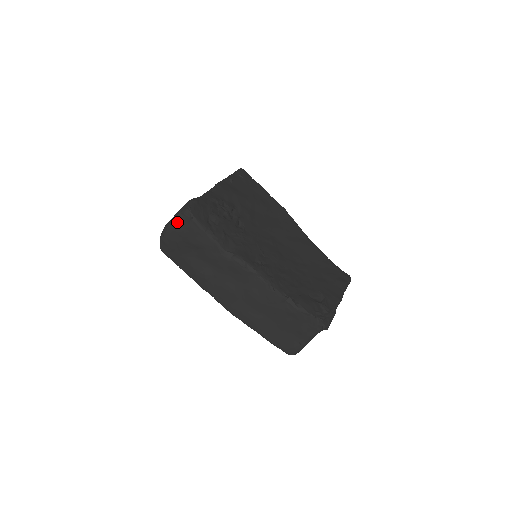
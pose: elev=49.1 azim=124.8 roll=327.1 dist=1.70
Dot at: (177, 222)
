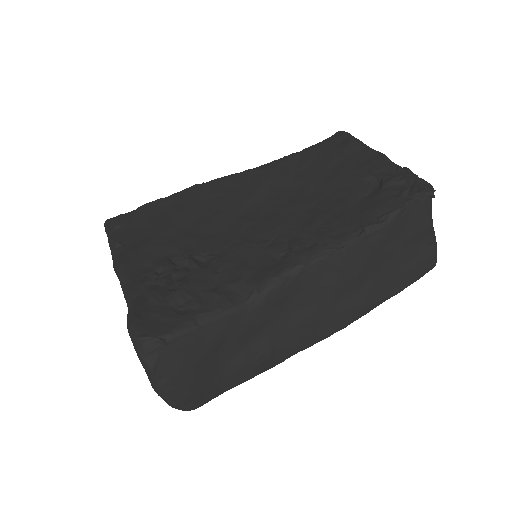
Dot at: (159, 370)
